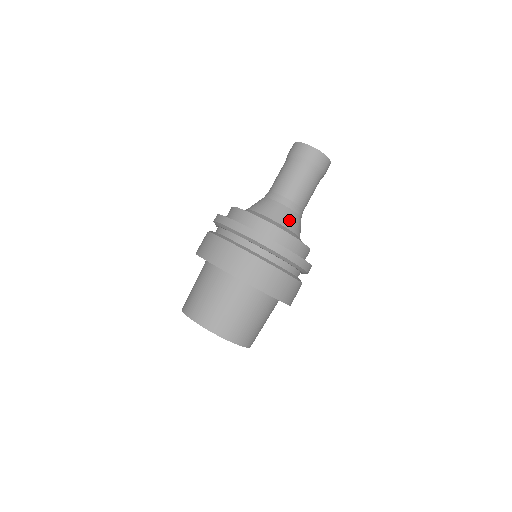
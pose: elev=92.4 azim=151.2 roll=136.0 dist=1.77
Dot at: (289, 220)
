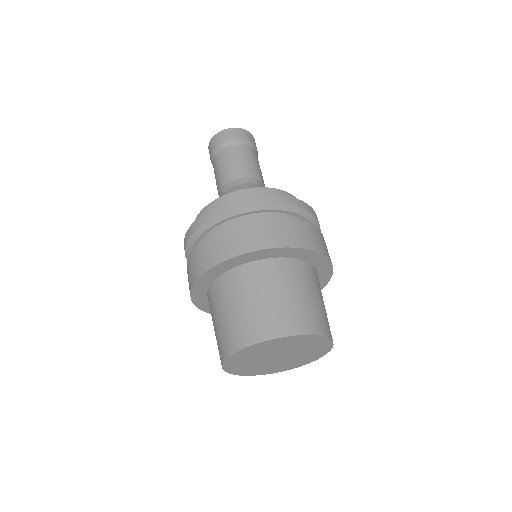
Dot at: occluded
